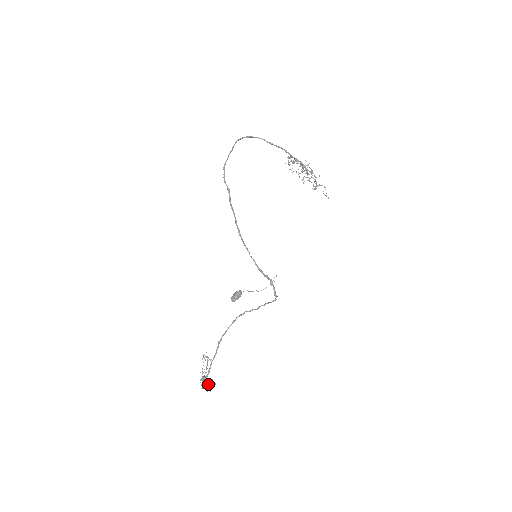
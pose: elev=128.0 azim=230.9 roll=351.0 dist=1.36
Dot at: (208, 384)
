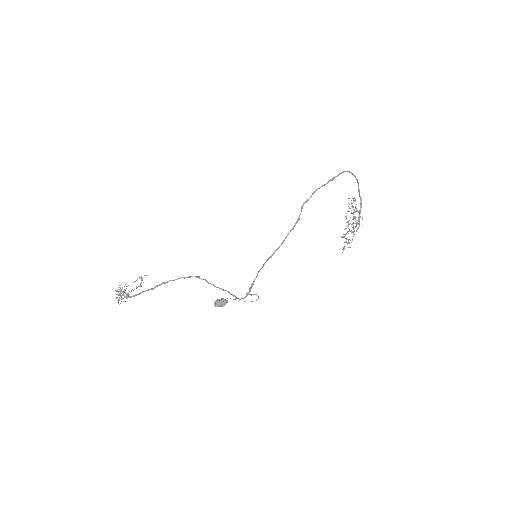
Dot at: occluded
